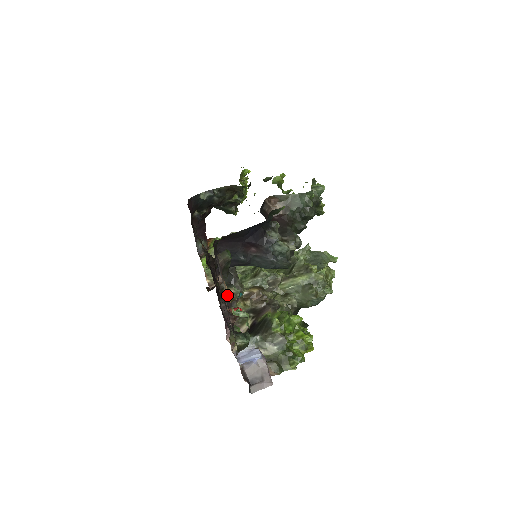
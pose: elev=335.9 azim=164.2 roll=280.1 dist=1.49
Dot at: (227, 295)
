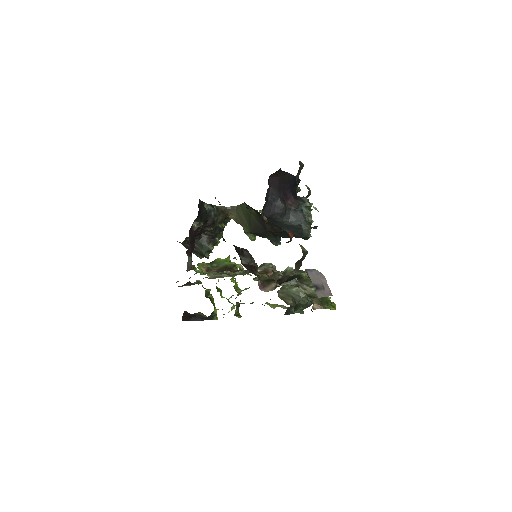
Dot at: occluded
